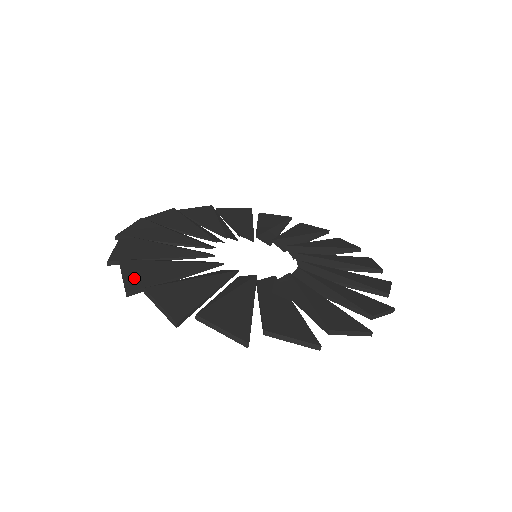
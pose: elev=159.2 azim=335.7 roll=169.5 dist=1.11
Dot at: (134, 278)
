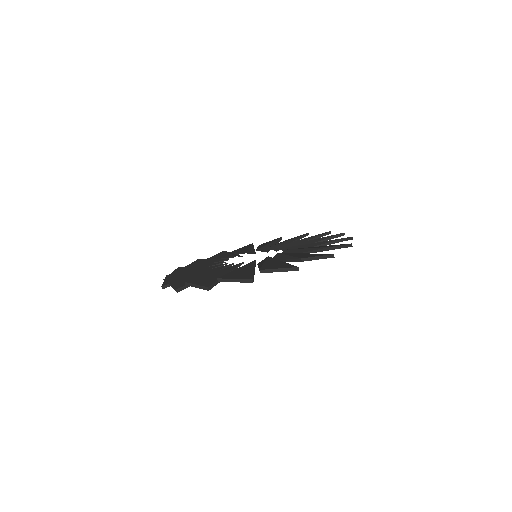
Dot at: occluded
